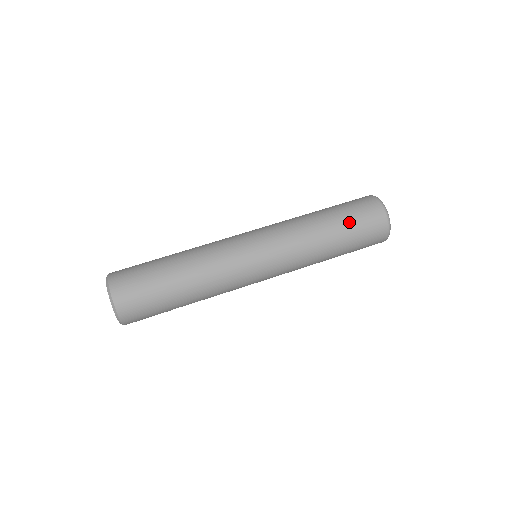
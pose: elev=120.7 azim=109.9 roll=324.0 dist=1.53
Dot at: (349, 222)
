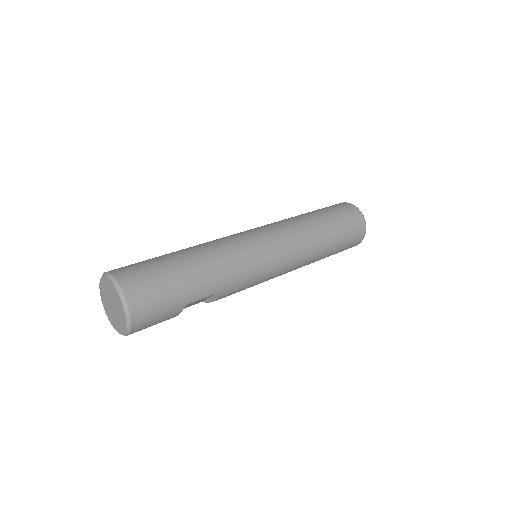
Dot at: (330, 213)
